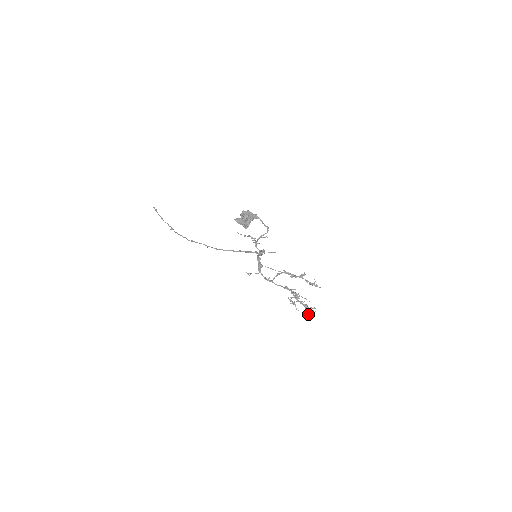
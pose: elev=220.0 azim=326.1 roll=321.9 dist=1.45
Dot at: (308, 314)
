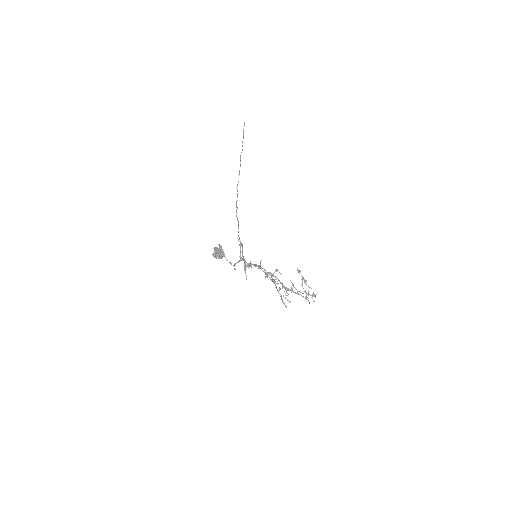
Dot at: (313, 296)
